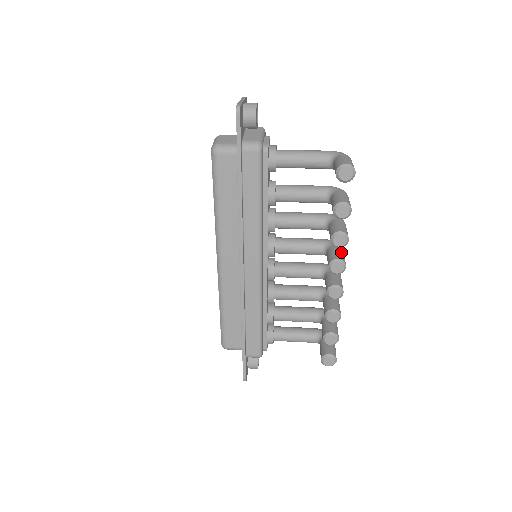
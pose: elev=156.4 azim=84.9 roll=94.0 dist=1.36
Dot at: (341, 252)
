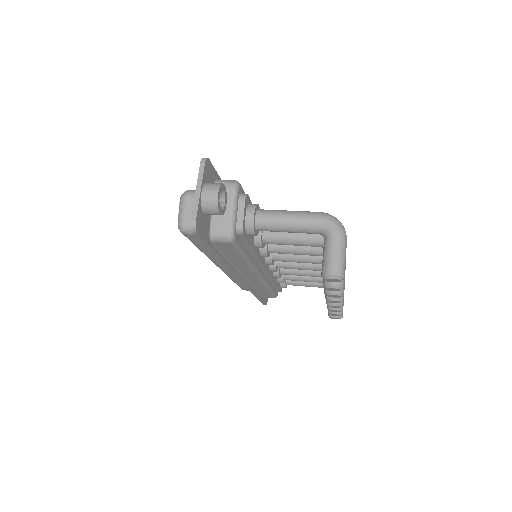
Dot at: occluded
